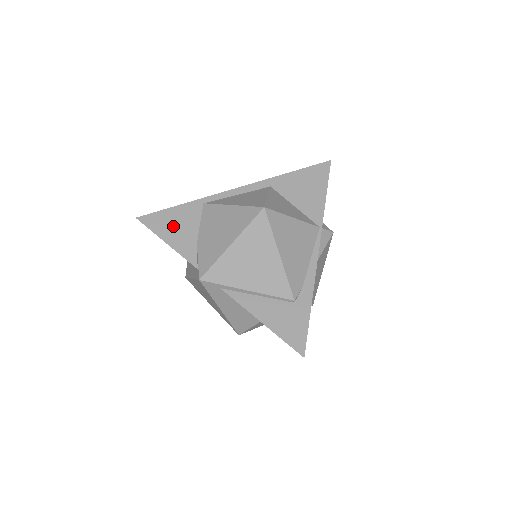
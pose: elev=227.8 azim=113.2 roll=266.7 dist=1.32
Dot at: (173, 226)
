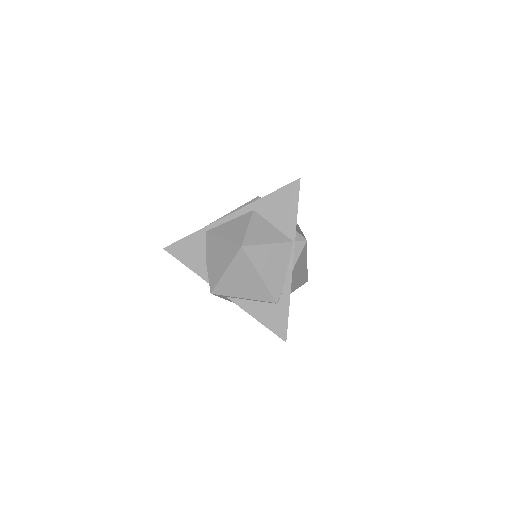
Dot at: (188, 252)
